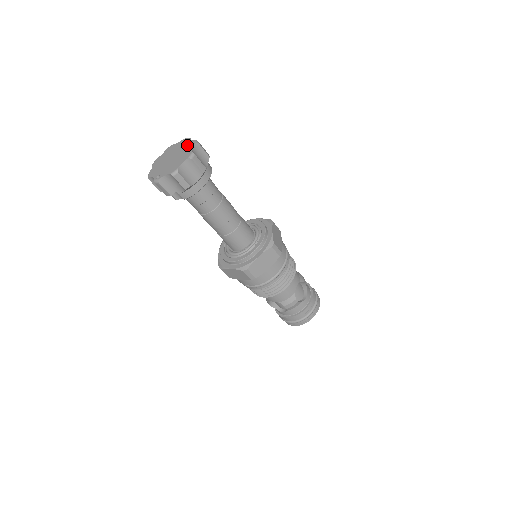
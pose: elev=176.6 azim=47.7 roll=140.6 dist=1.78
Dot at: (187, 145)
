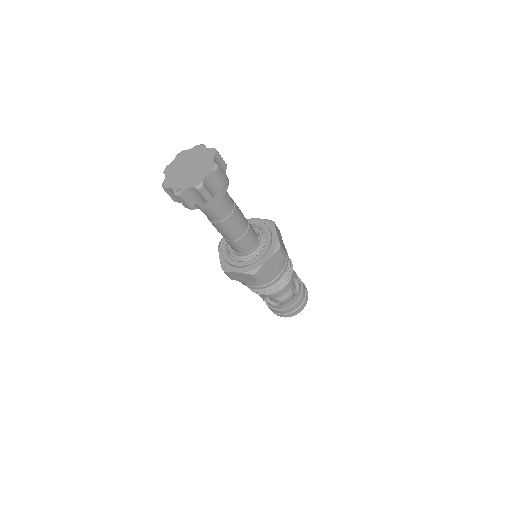
Dot at: (205, 154)
